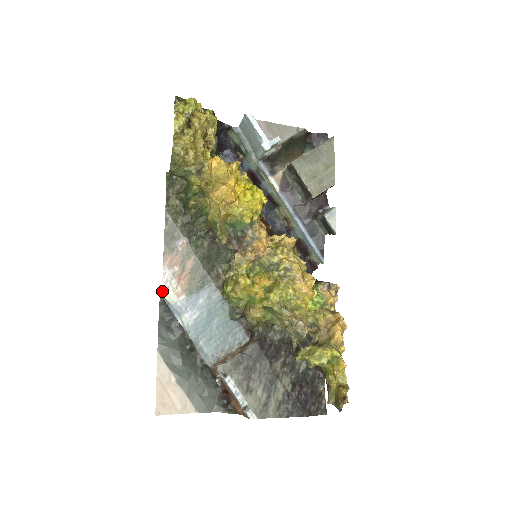
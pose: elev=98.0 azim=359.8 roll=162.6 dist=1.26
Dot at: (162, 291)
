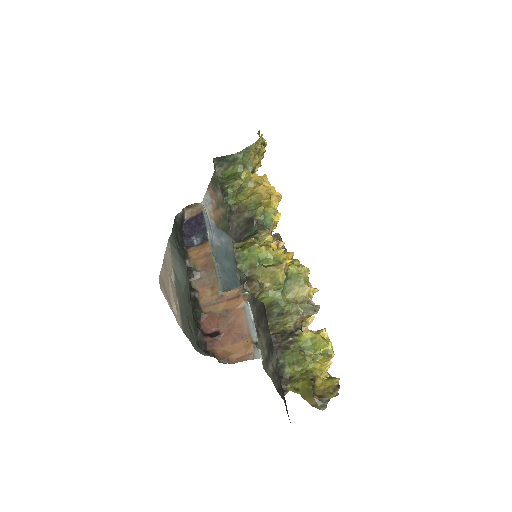
Dot at: (203, 201)
